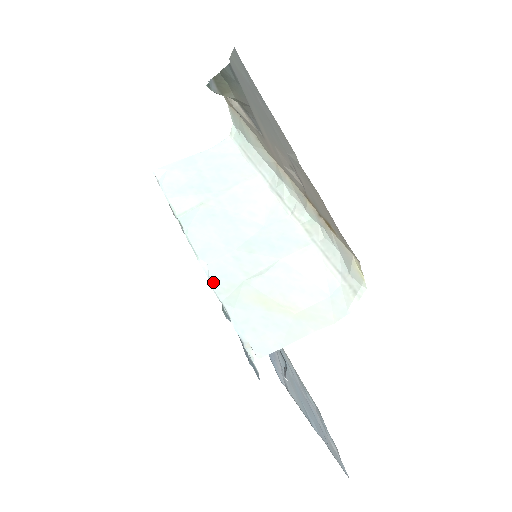
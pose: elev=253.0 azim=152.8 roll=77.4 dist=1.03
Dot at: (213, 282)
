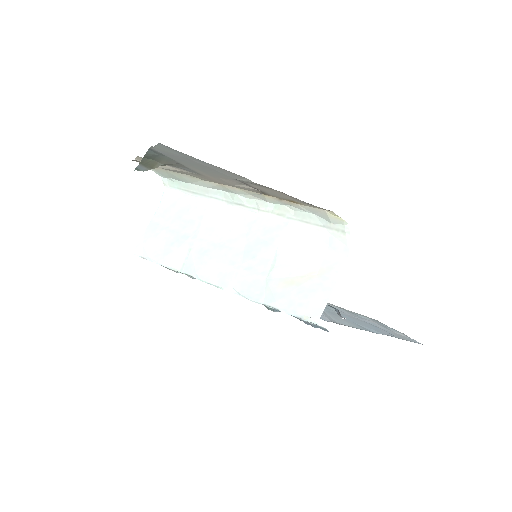
Dot at: (247, 296)
